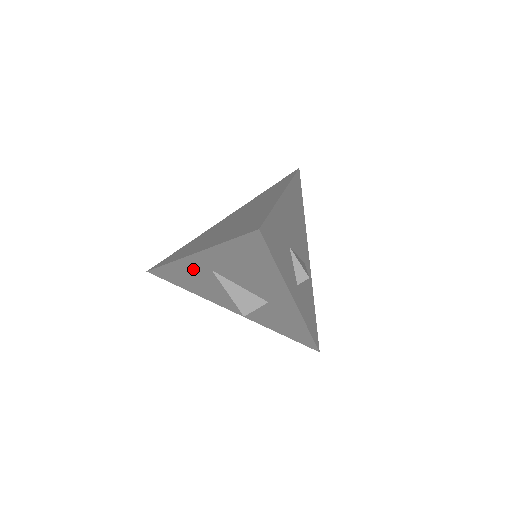
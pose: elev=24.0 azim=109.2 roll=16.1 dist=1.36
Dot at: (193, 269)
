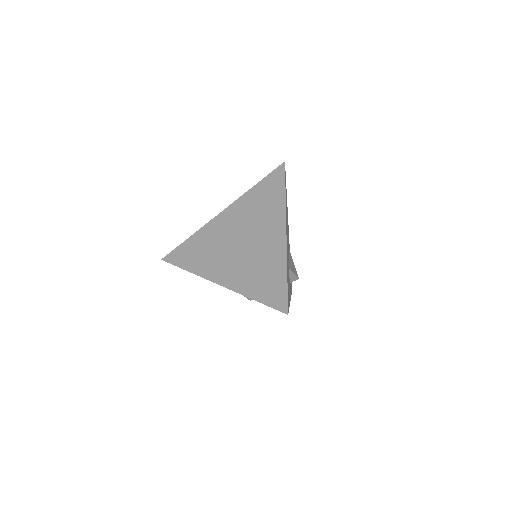
Dot at: occluded
